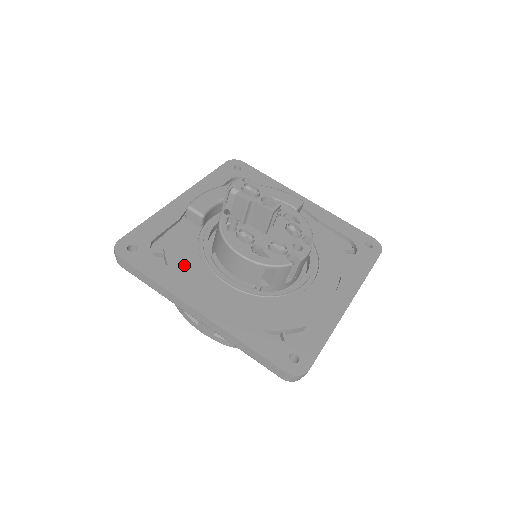
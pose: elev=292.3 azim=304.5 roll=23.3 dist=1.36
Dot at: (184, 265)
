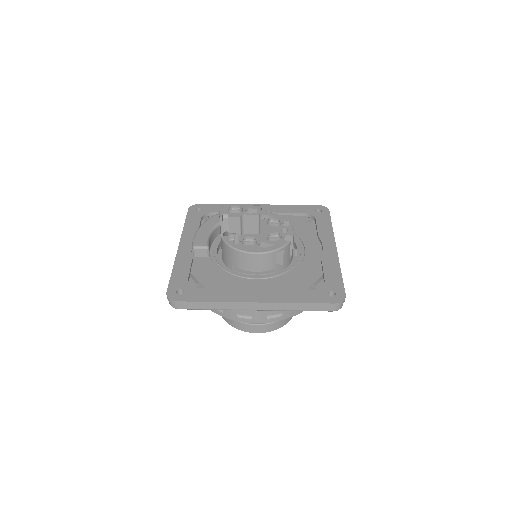
Dot at: (220, 284)
